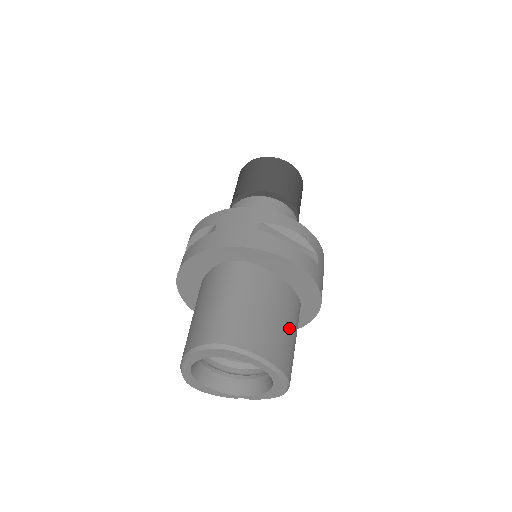
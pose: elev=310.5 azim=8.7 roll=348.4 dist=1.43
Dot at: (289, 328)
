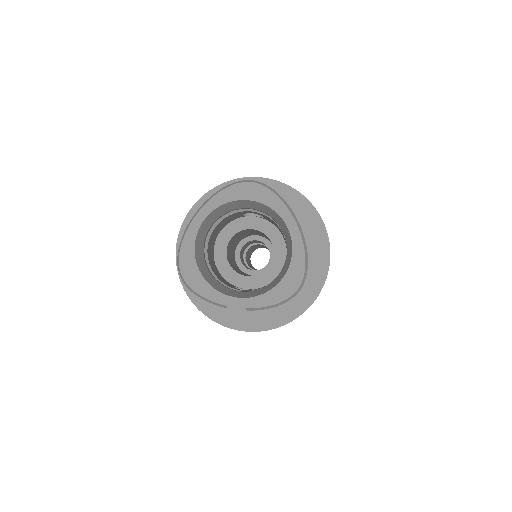
Dot at: occluded
